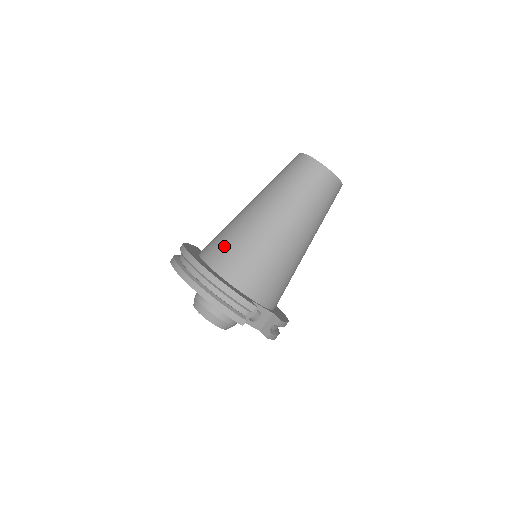
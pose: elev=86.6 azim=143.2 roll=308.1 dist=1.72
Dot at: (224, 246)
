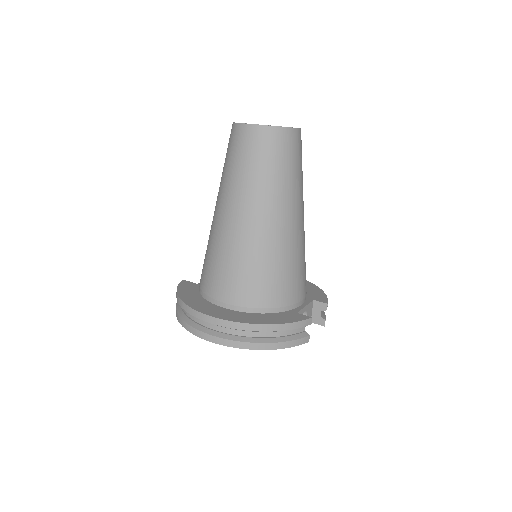
Dot at: (234, 281)
